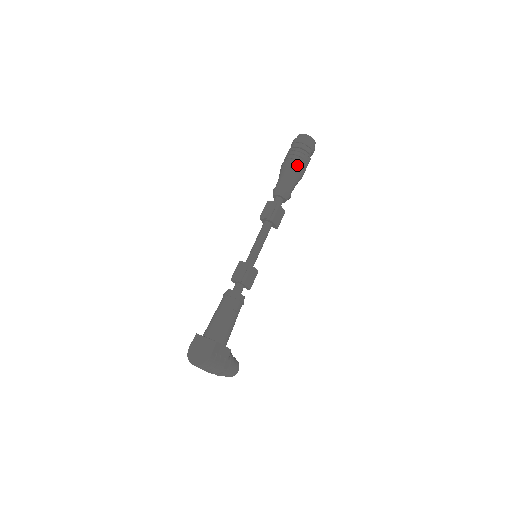
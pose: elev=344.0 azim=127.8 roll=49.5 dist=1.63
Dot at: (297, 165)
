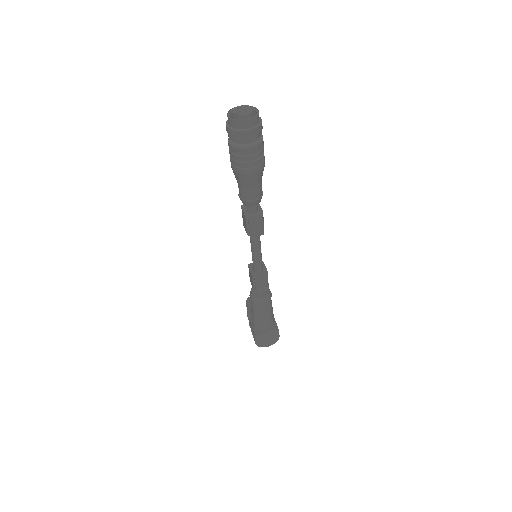
Dot at: (263, 165)
